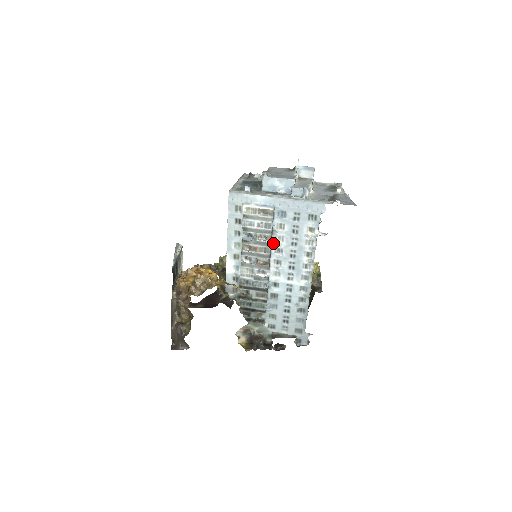
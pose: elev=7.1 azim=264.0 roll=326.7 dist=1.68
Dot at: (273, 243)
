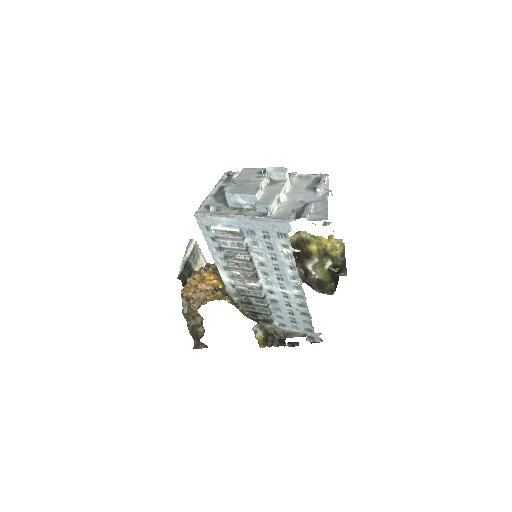
Dot at: (253, 258)
